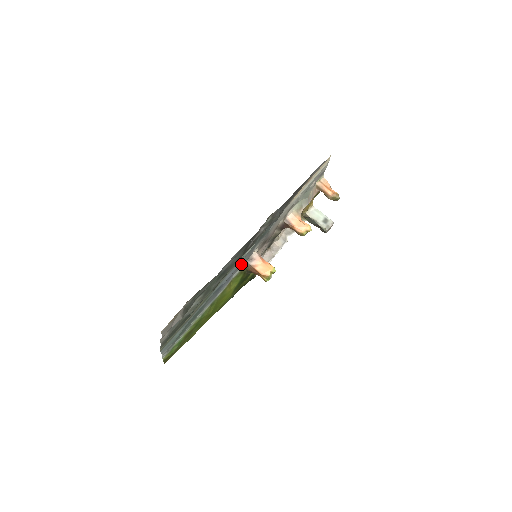
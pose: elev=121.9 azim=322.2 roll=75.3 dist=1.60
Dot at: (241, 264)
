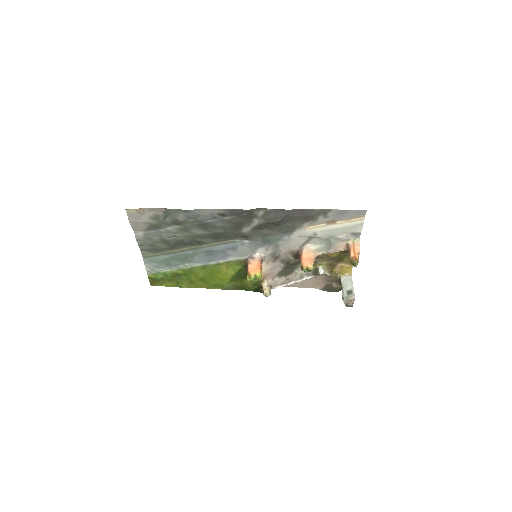
Dot at: (239, 250)
